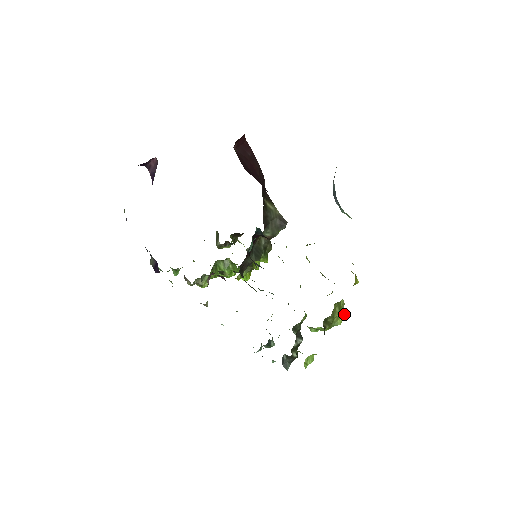
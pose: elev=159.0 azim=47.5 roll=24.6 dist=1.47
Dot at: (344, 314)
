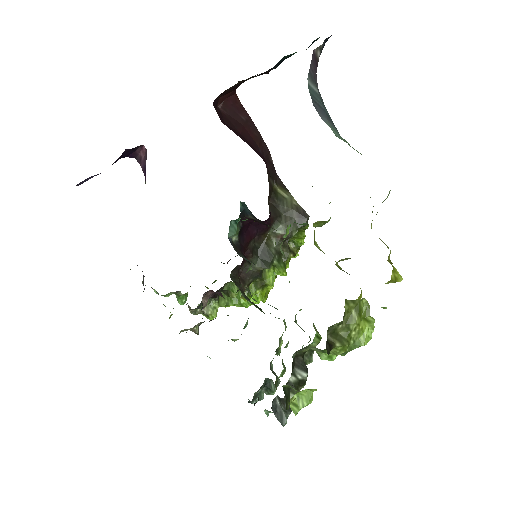
Dot at: (372, 327)
